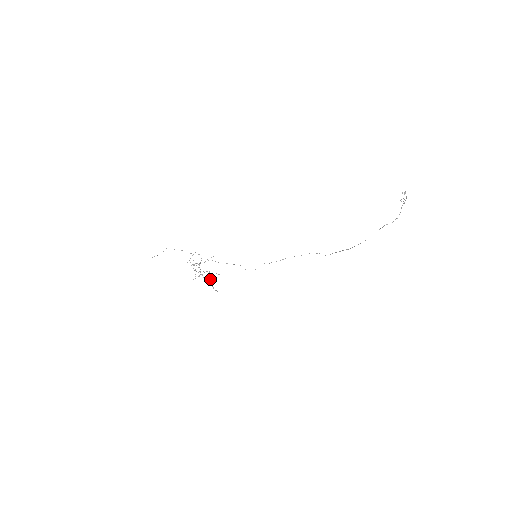
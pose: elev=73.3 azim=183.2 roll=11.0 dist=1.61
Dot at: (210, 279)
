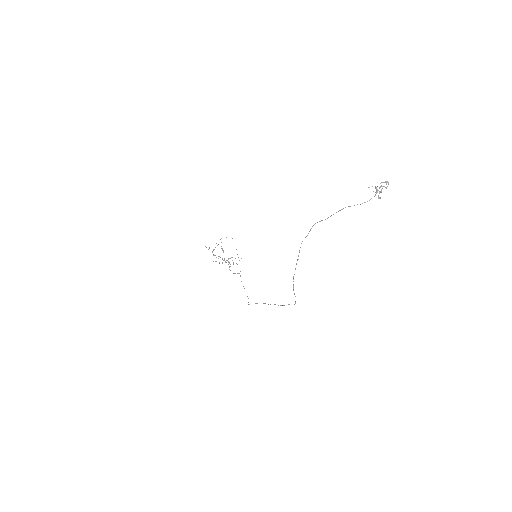
Dot at: occluded
